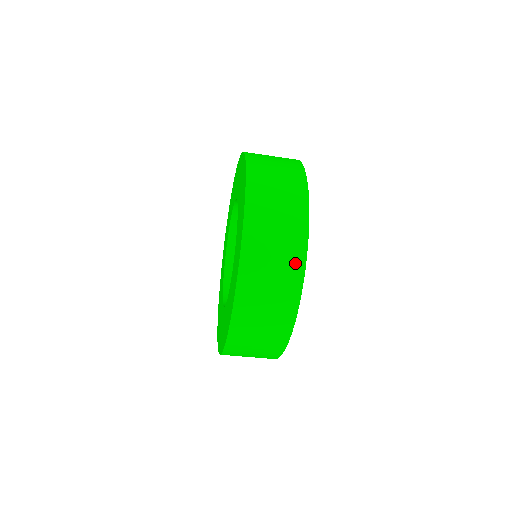
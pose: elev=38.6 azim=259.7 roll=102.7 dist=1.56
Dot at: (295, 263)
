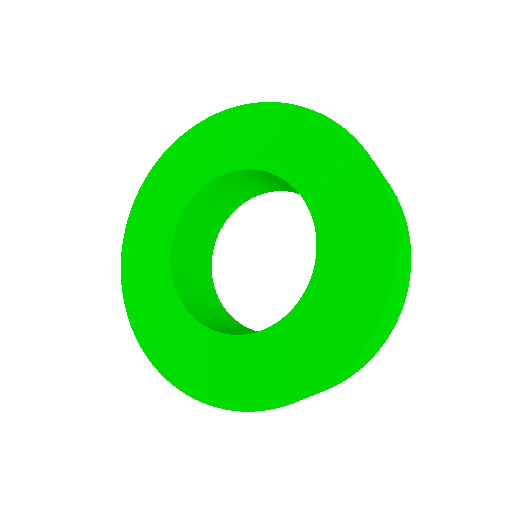
Dot at: occluded
